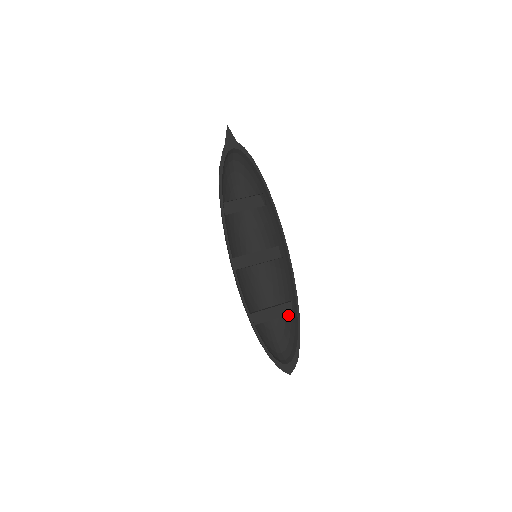
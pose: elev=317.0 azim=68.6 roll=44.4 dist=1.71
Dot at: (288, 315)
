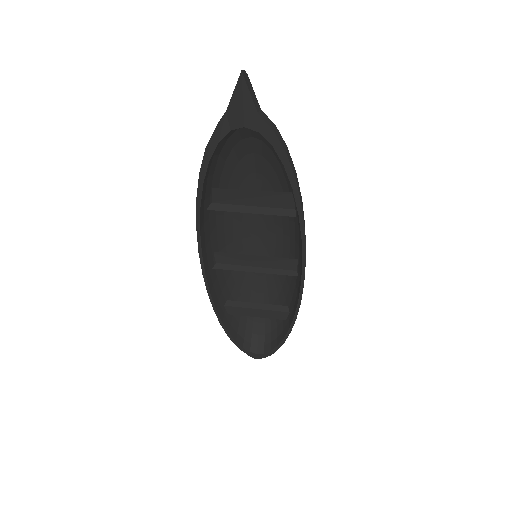
Dot at: occluded
